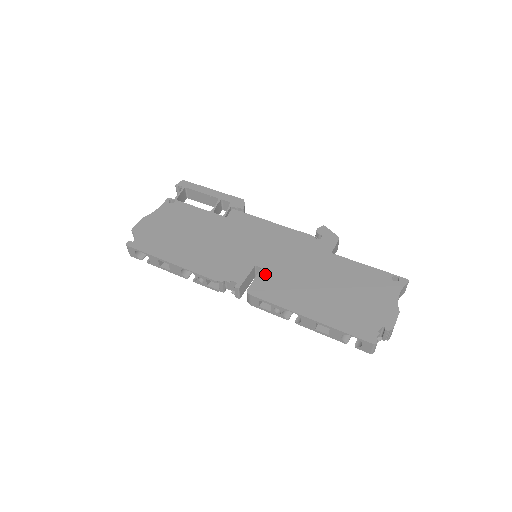
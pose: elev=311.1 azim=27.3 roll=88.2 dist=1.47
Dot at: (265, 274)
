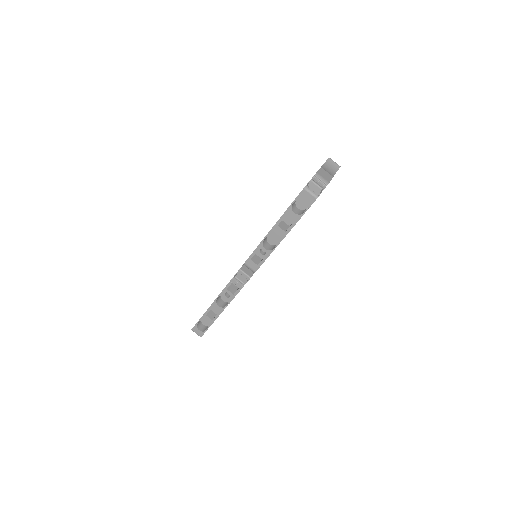
Dot at: occluded
